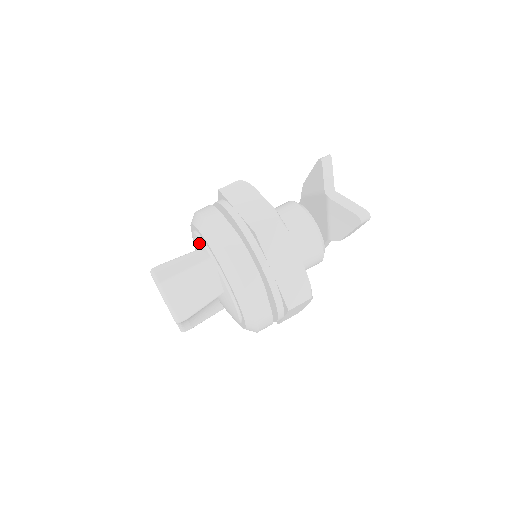
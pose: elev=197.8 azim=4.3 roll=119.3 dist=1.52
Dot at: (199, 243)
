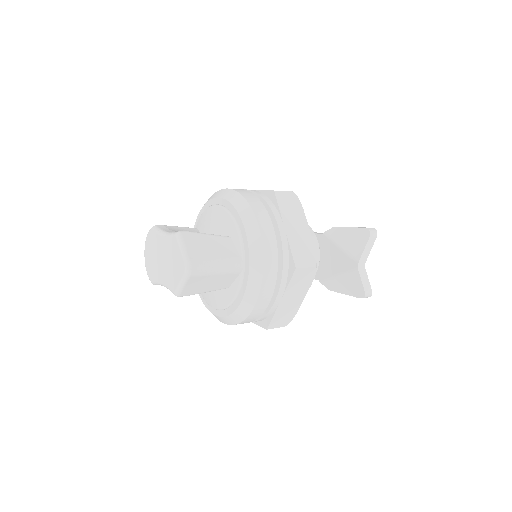
Dot at: (233, 233)
